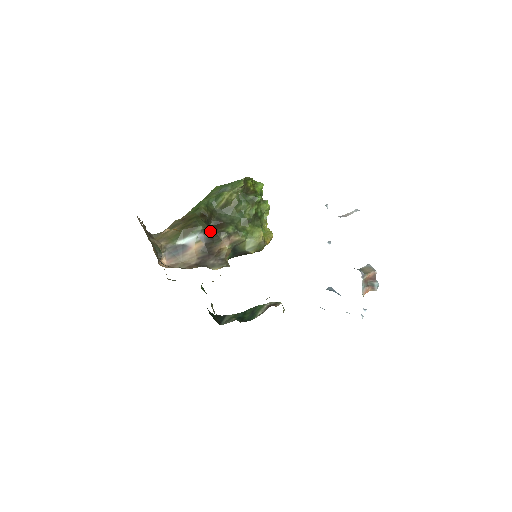
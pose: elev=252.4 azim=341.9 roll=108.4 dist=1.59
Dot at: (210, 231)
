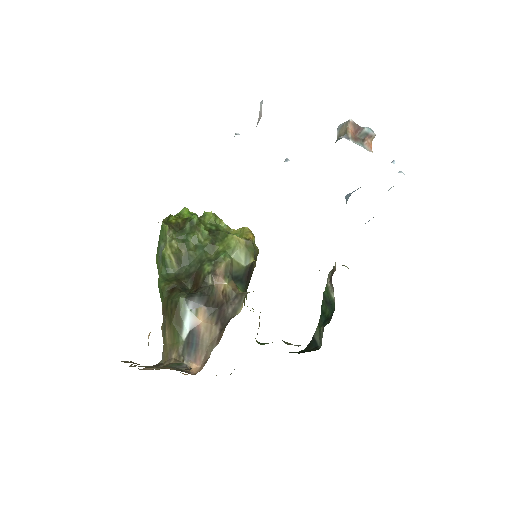
Dot at: (194, 292)
